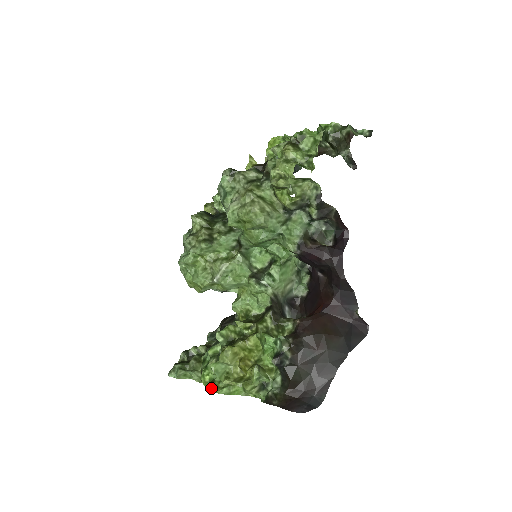
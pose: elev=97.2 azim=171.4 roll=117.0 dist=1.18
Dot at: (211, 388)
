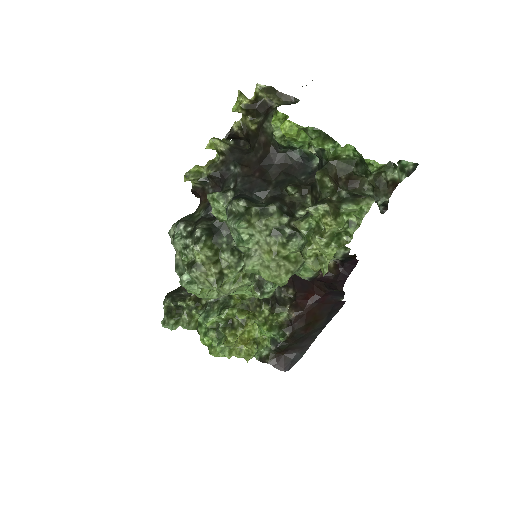
Dot at: (214, 355)
